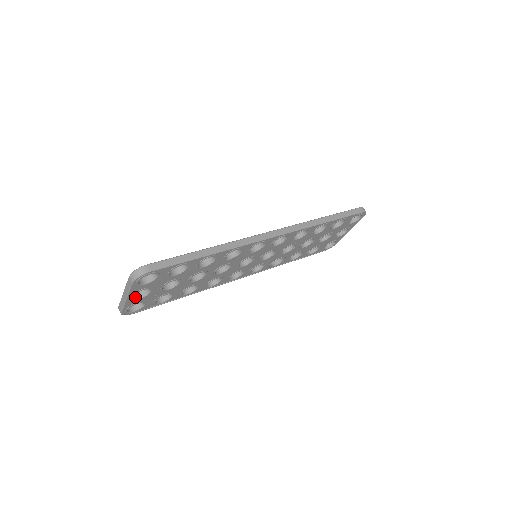
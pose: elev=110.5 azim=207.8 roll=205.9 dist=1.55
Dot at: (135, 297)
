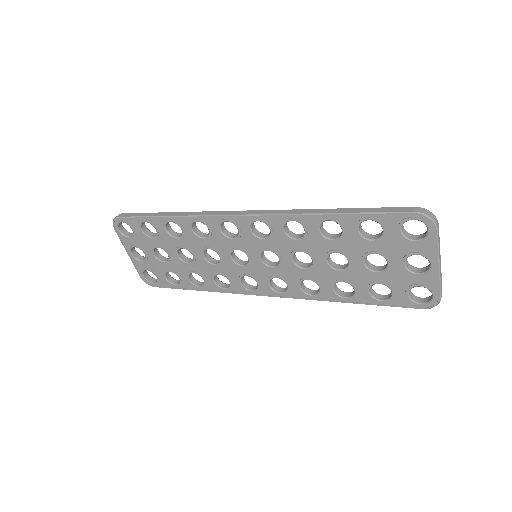
Dot at: (139, 258)
